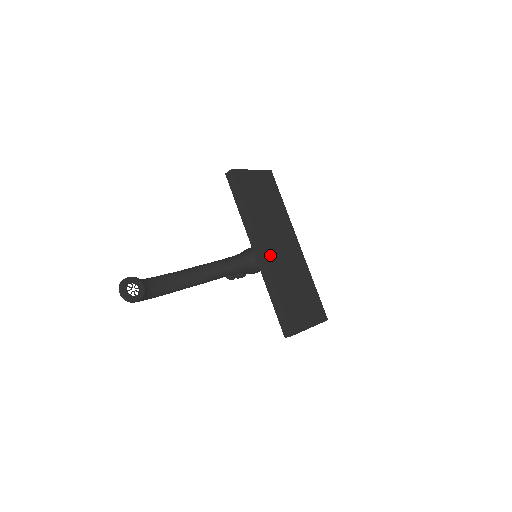
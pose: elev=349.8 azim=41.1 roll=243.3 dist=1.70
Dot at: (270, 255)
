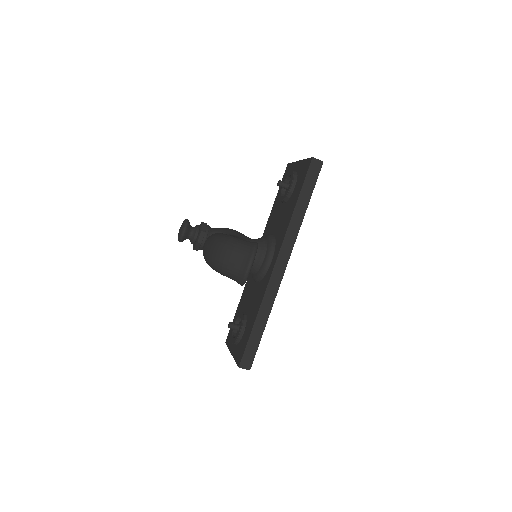
Dot at: occluded
